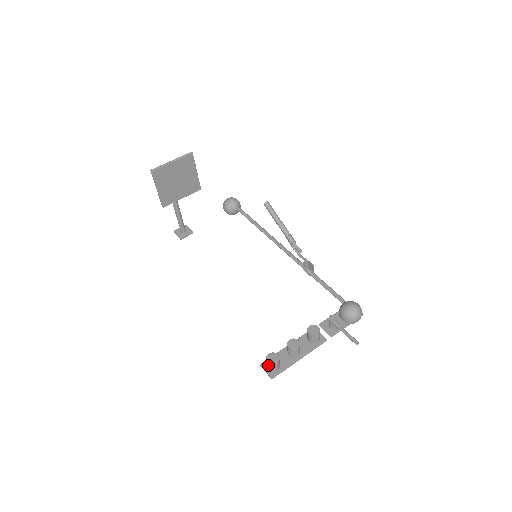
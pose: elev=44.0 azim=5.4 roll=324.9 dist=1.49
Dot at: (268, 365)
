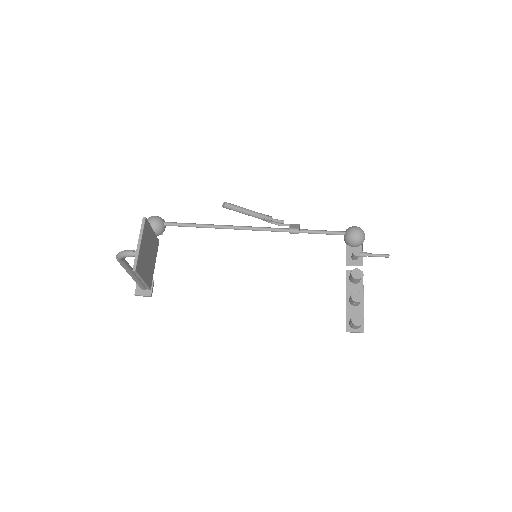
Dot at: (357, 327)
